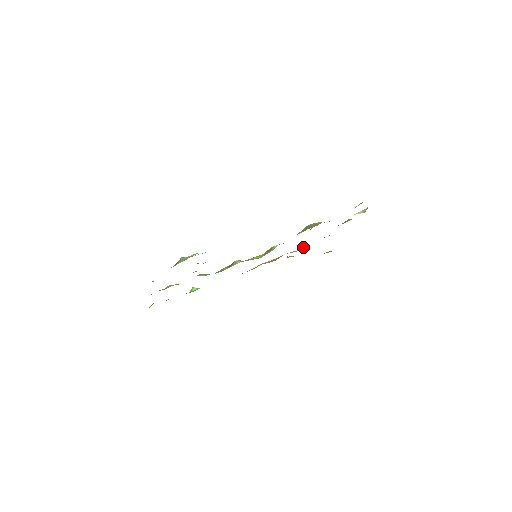
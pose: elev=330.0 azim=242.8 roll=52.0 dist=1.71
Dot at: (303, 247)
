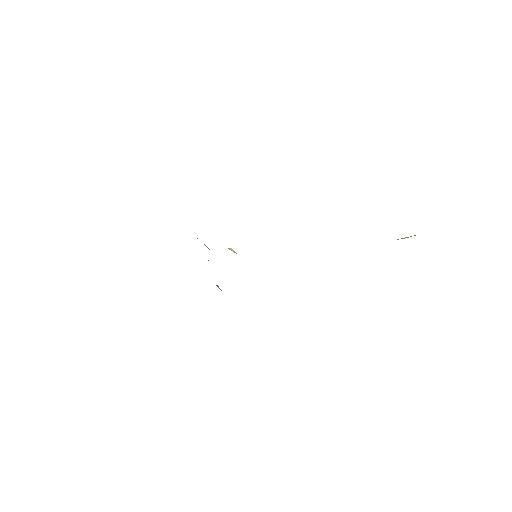
Dot at: occluded
